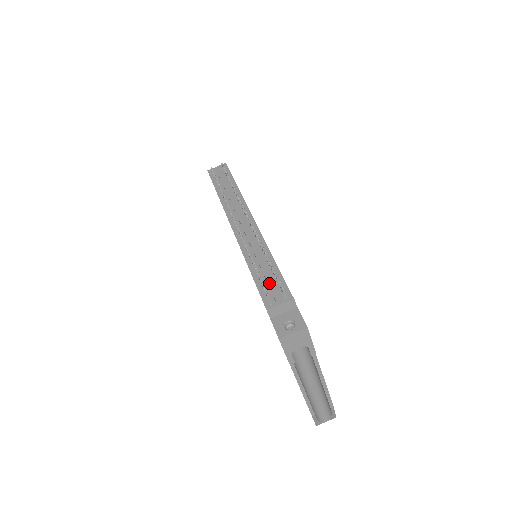
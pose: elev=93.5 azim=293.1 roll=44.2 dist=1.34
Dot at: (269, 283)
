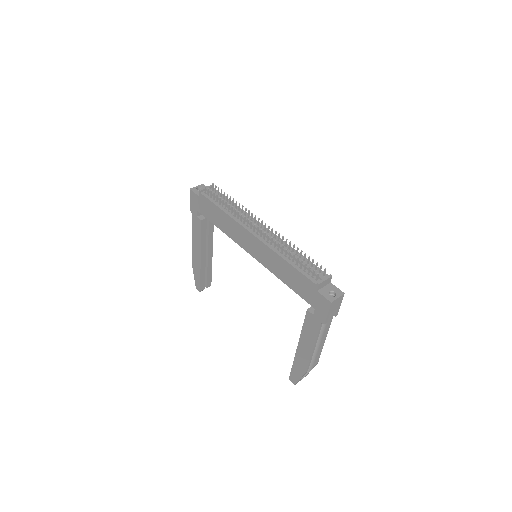
Dot at: occluded
